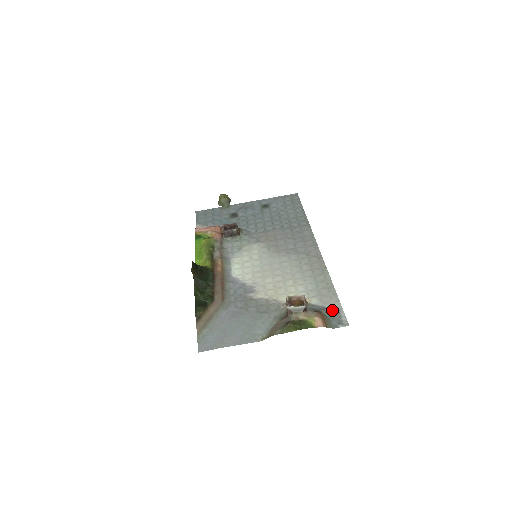
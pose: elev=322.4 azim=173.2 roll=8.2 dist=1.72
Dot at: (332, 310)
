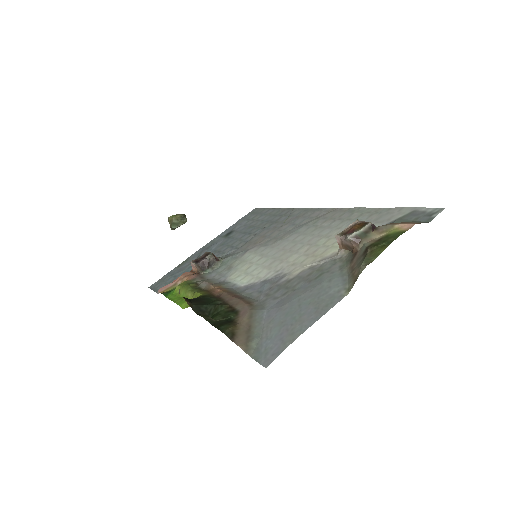
Dot at: (405, 216)
